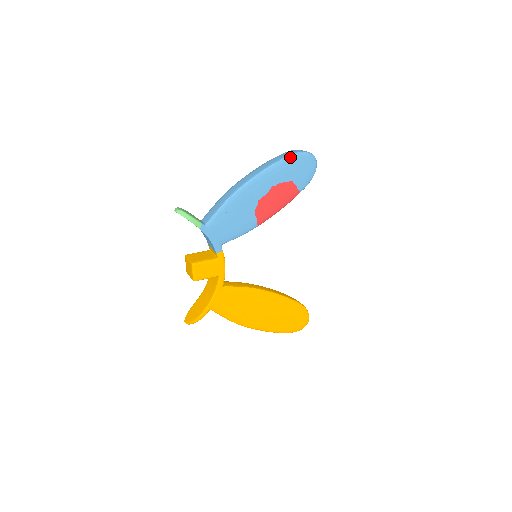
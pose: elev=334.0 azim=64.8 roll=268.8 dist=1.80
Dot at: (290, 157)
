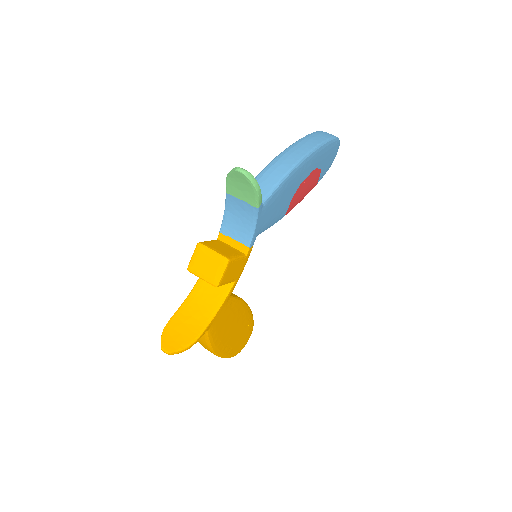
Dot at: (333, 140)
